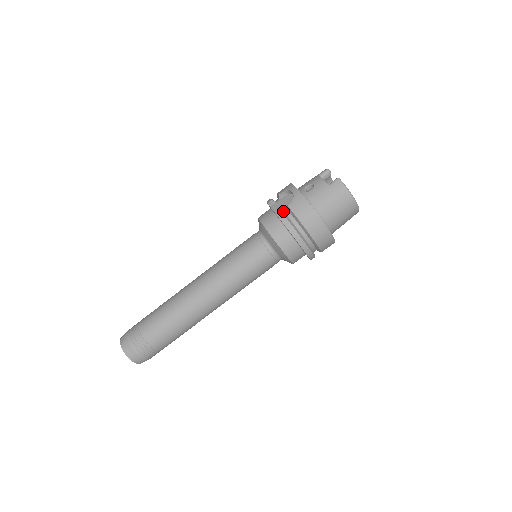
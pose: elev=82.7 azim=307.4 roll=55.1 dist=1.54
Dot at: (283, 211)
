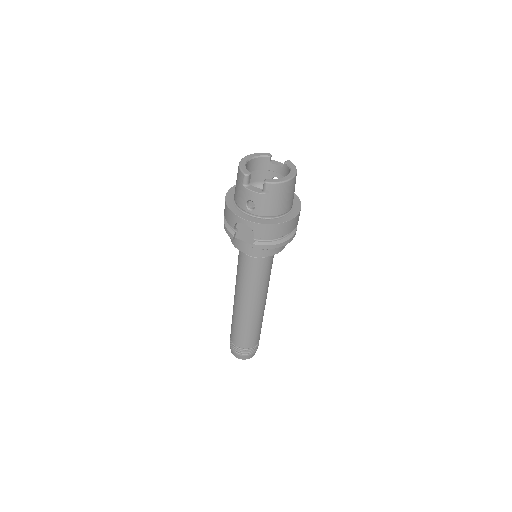
Dot at: (253, 240)
